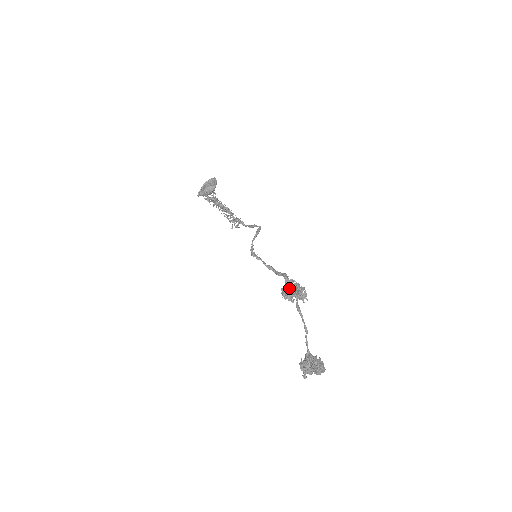
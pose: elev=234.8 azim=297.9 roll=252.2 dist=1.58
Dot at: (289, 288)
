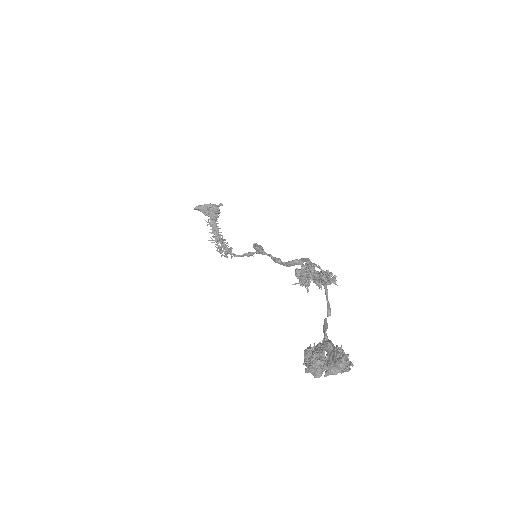
Dot at: occluded
